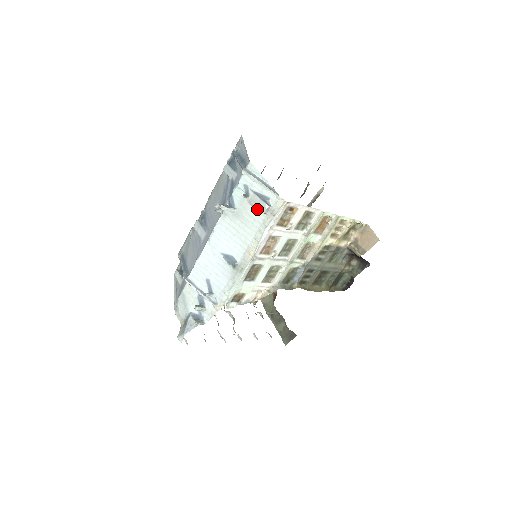
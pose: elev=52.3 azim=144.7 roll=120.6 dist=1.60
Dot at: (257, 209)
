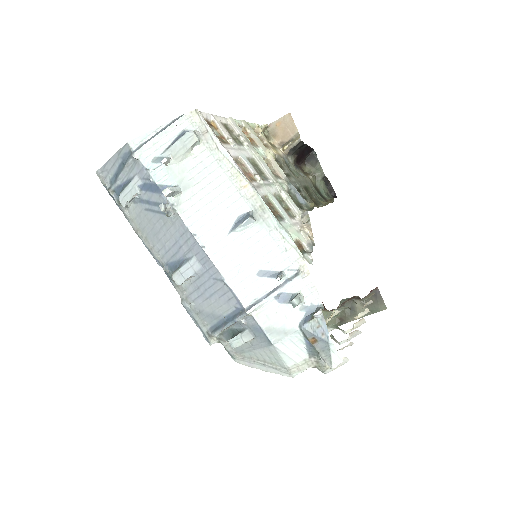
Dot at: (190, 151)
